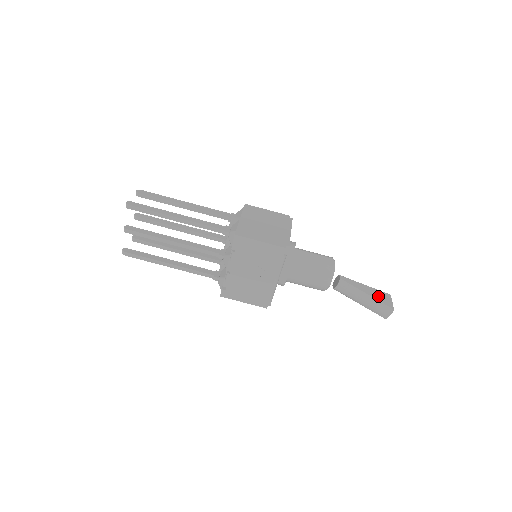
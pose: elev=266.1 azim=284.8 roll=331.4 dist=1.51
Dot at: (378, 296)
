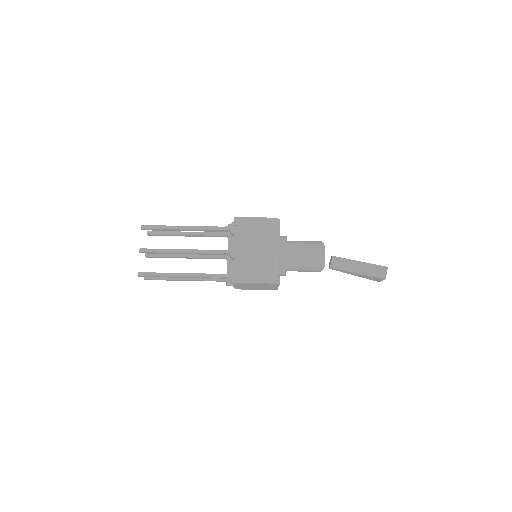
Dot at: occluded
